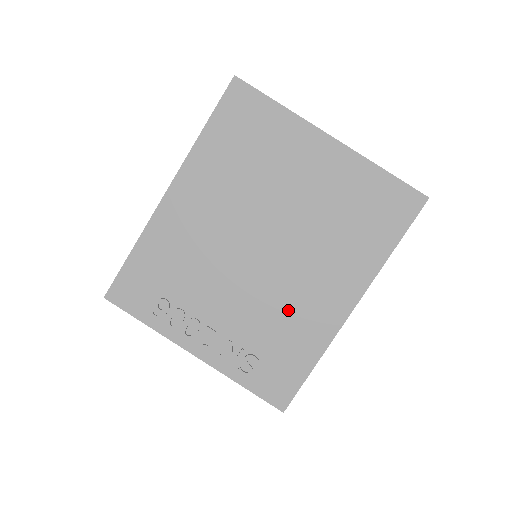
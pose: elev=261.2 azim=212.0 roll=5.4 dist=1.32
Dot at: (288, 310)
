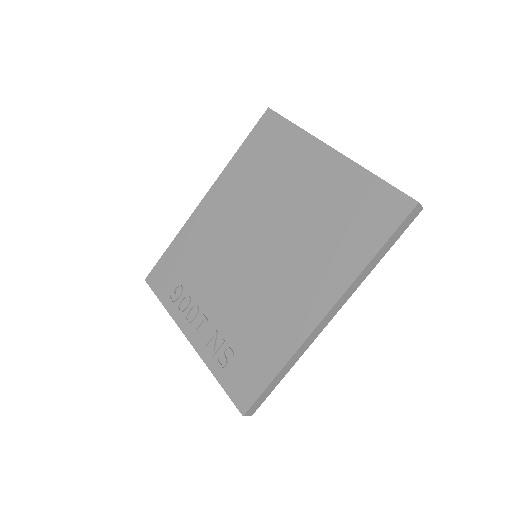
Dot at: (268, 308)
